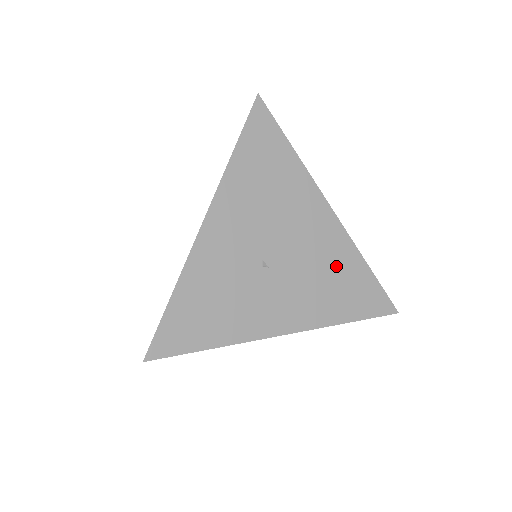
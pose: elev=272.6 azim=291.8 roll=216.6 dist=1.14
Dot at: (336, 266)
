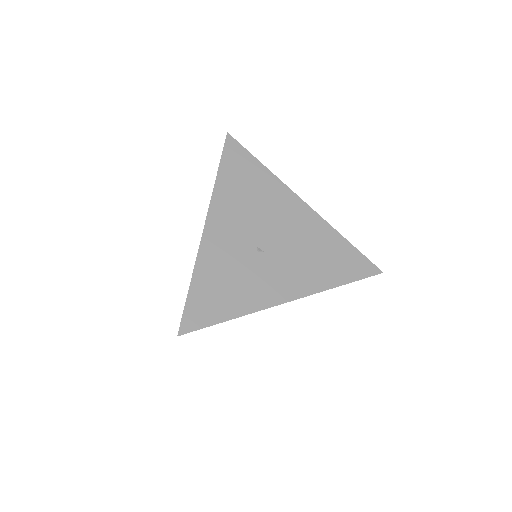
Dot at: (319, 243)
